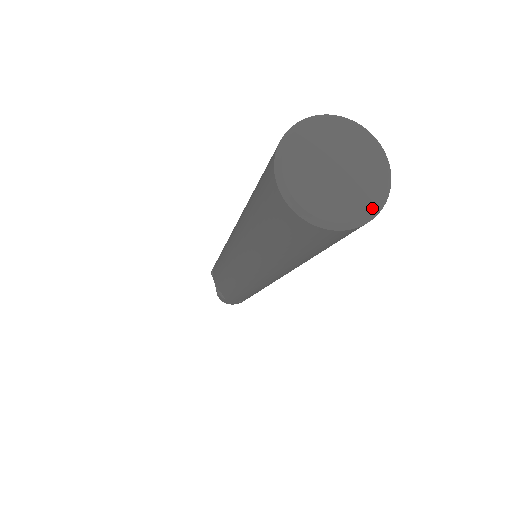
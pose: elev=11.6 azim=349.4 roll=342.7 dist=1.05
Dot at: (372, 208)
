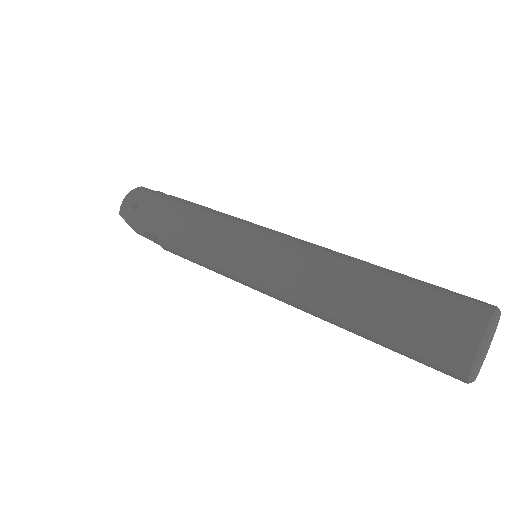
Dot at: occluded
